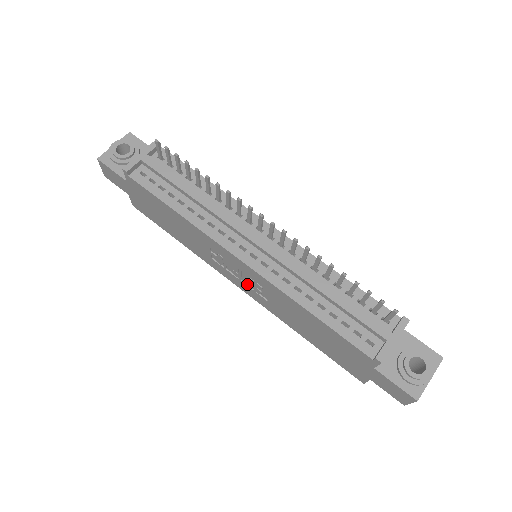
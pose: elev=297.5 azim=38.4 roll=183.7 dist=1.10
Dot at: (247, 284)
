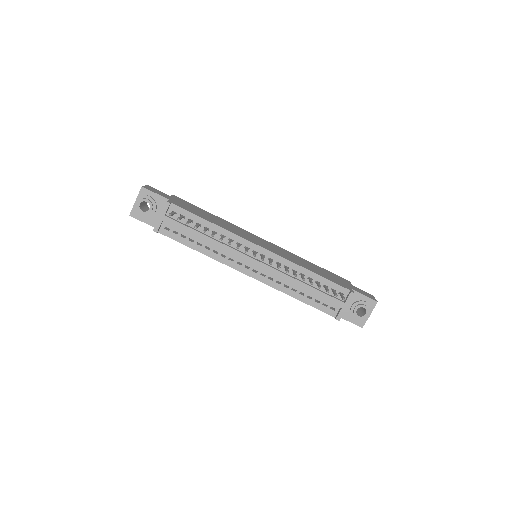
Dot at: occluded
